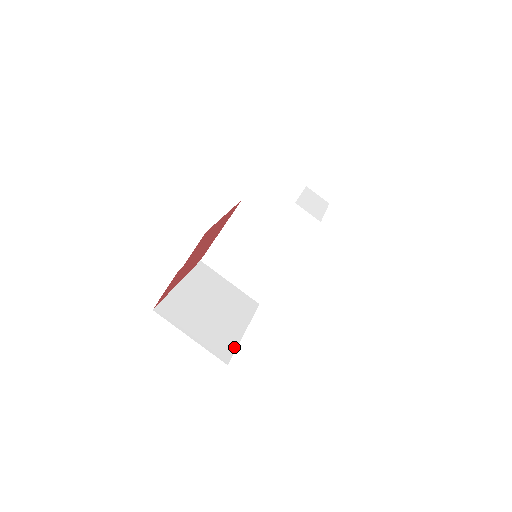
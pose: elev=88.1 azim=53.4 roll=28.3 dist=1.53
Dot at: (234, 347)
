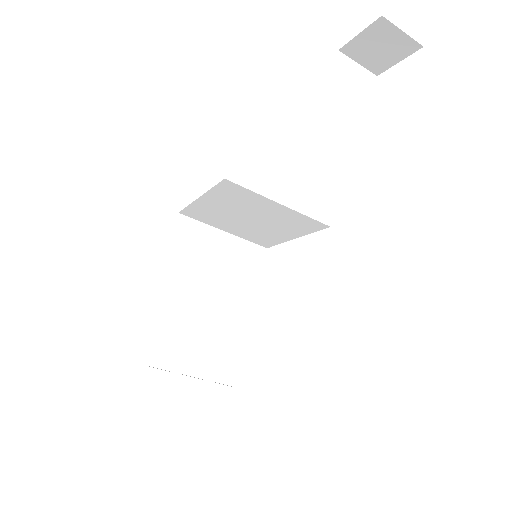
Dot at: (239, 353)
